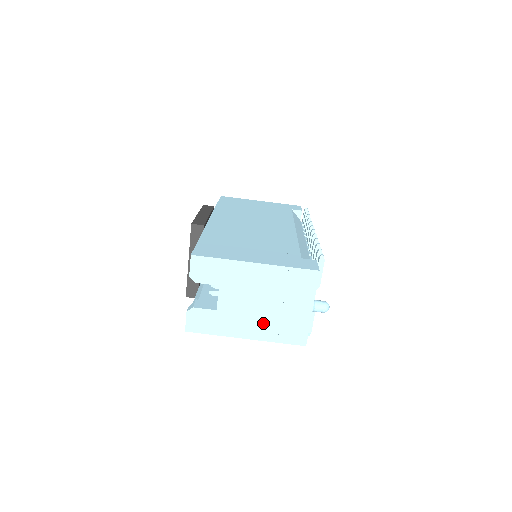
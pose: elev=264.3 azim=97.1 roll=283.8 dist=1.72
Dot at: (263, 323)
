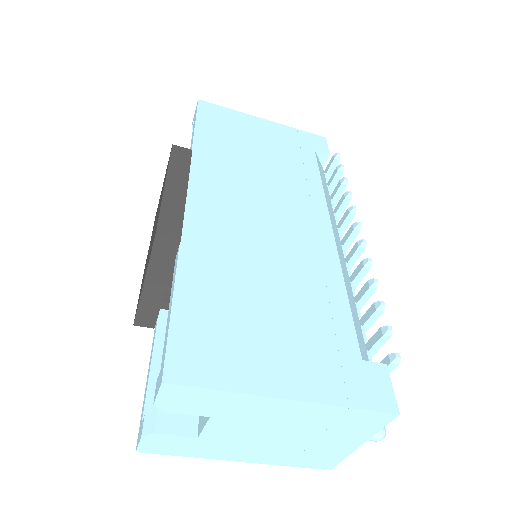
Dot at: (274, 451)
